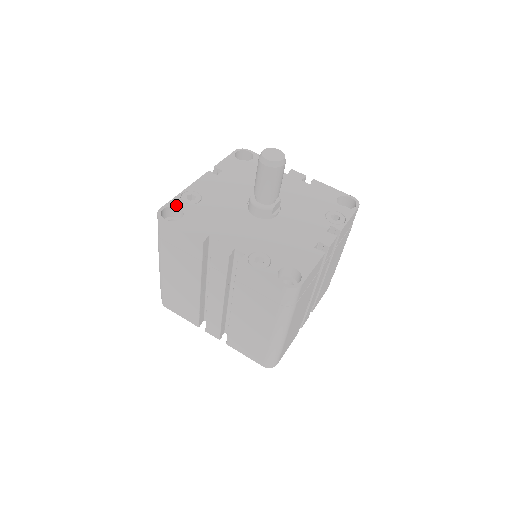
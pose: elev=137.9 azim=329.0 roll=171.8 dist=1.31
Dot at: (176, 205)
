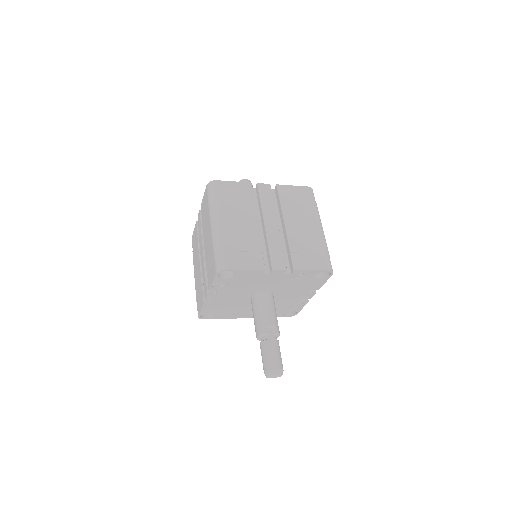
Dot at: occluded
